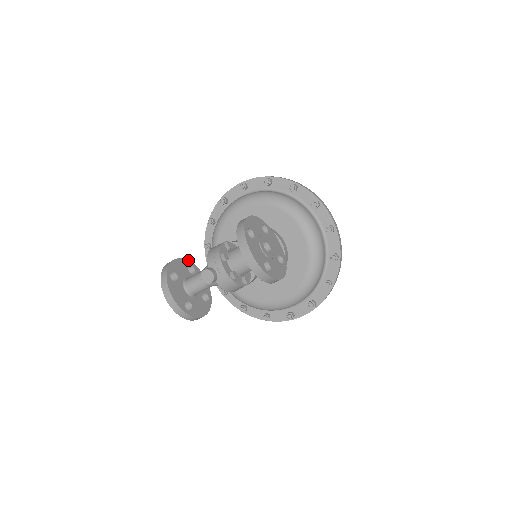
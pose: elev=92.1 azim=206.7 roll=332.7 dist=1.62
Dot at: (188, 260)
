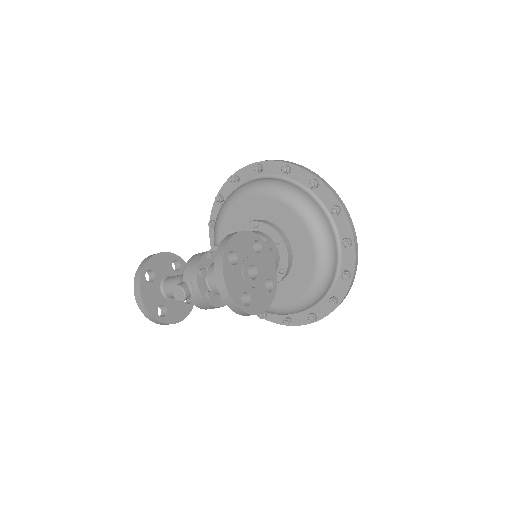
Dot at: occluded
